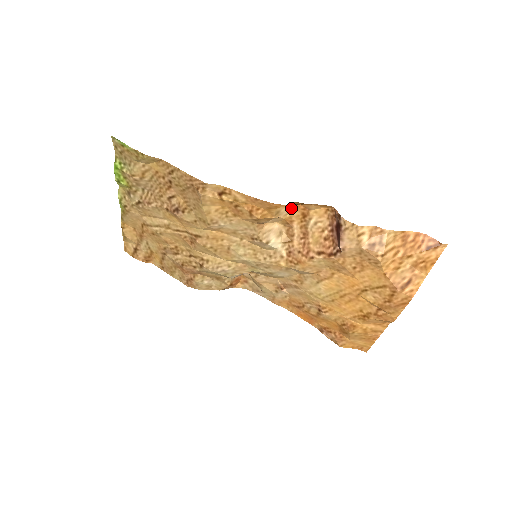
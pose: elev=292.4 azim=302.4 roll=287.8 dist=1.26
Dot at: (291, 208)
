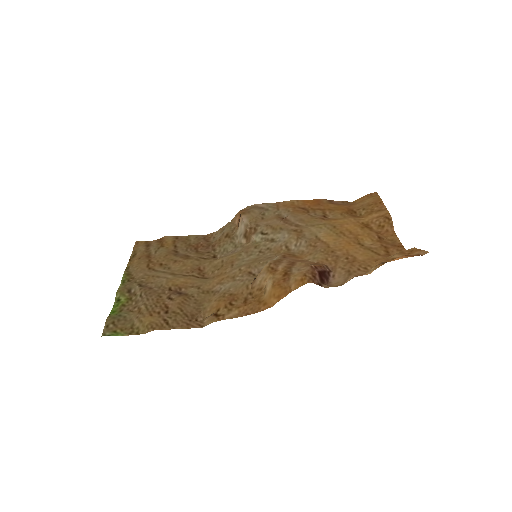
Dot at: (272, 281)
